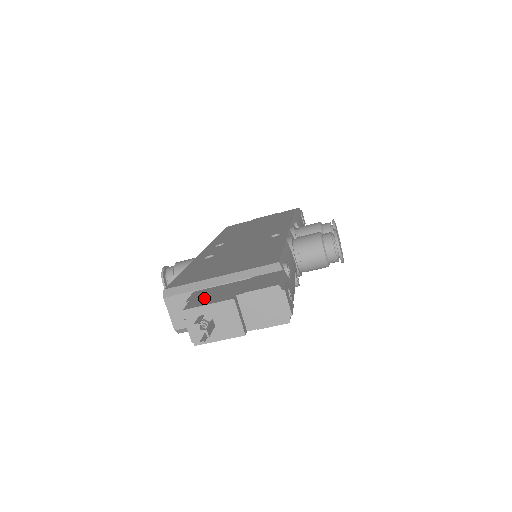
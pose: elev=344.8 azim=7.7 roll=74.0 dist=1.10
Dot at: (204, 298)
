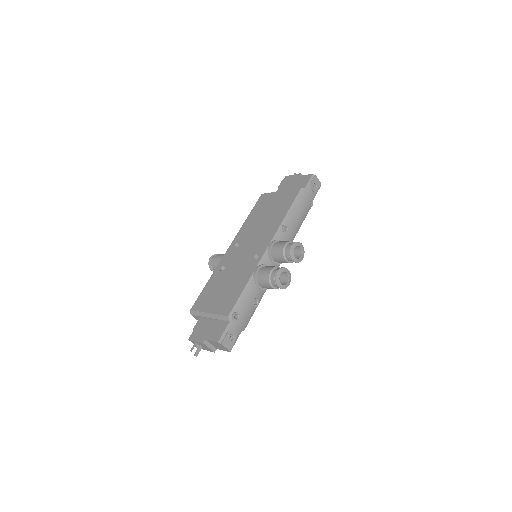
Dot at: (198, 331)
